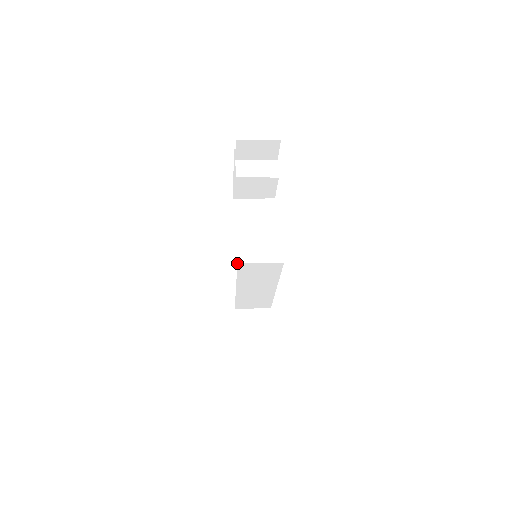
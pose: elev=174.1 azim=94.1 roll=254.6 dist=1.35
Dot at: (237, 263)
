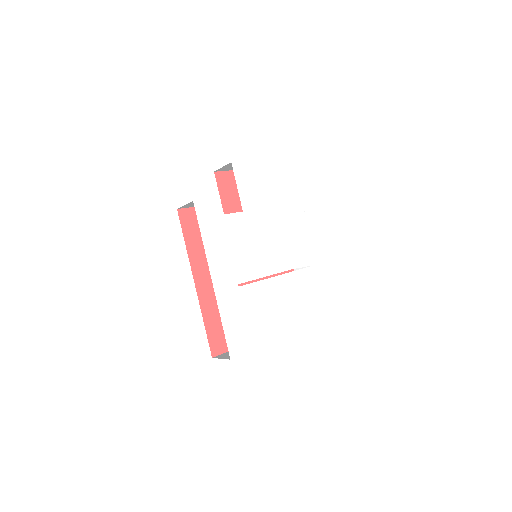
Dot at: occluded
